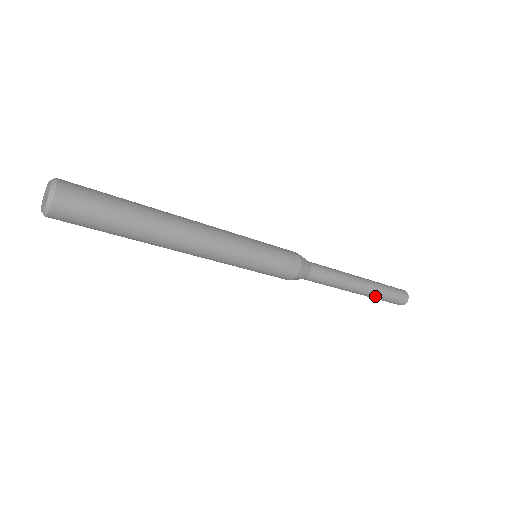
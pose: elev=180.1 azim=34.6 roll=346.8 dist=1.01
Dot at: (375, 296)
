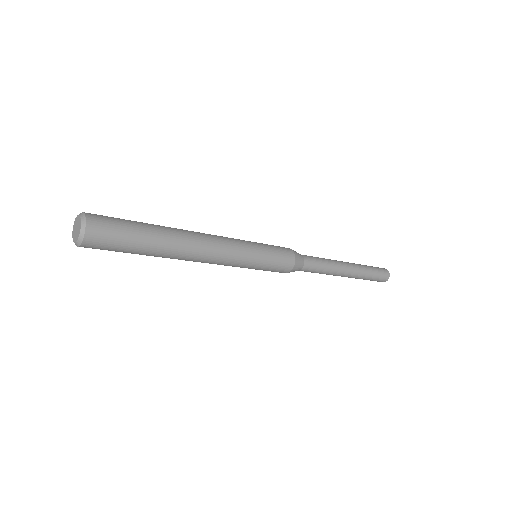
Dot at: (356, 278)
